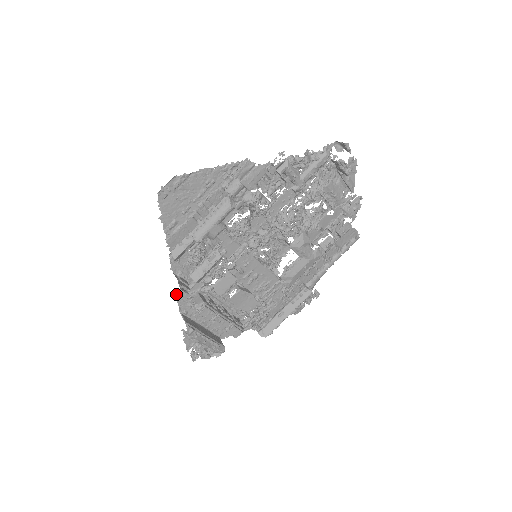
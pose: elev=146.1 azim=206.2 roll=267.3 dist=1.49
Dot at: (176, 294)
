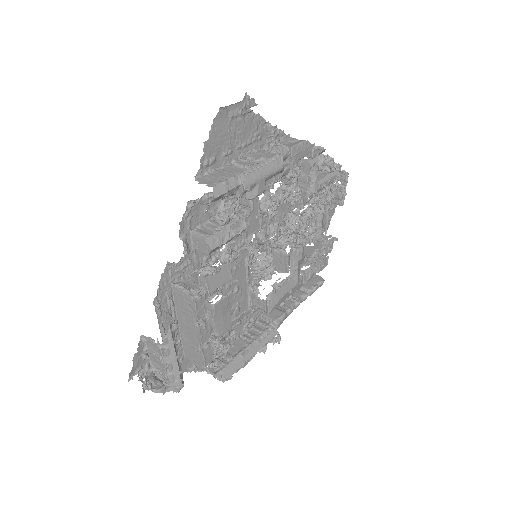
Dot at: (164, 269)
